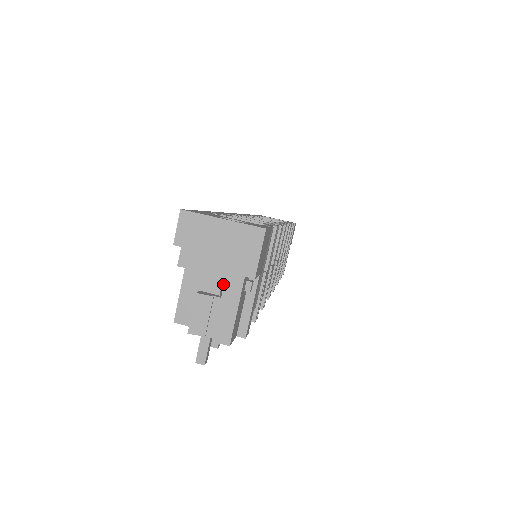
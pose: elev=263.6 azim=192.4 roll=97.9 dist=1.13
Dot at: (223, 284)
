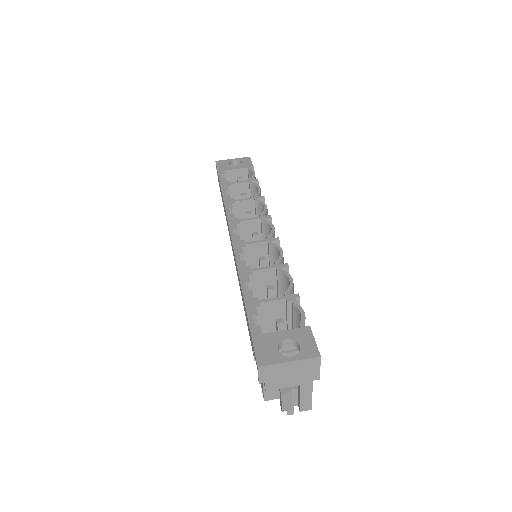
Dot at: occluded
